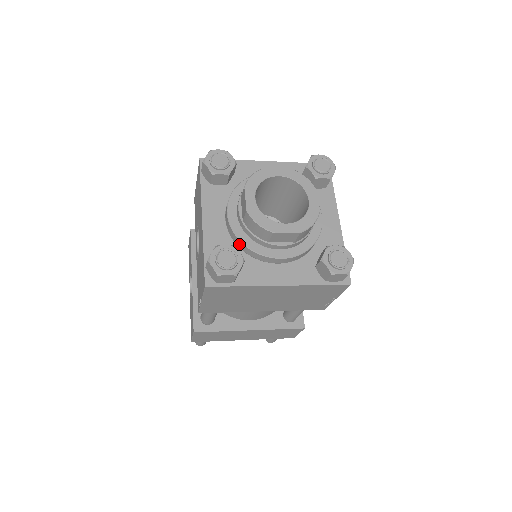
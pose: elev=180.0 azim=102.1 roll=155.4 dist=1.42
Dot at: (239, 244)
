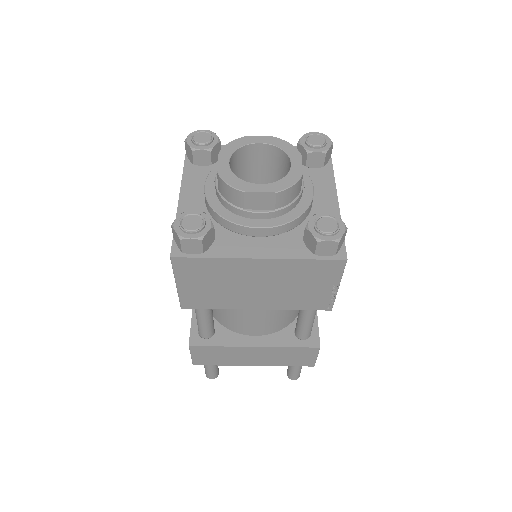
Dot at: (215, 216)
